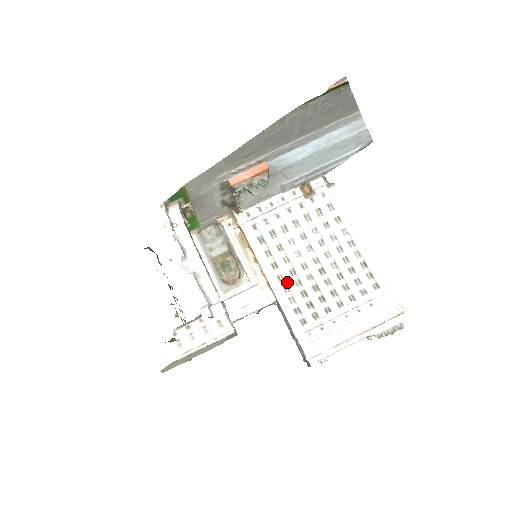
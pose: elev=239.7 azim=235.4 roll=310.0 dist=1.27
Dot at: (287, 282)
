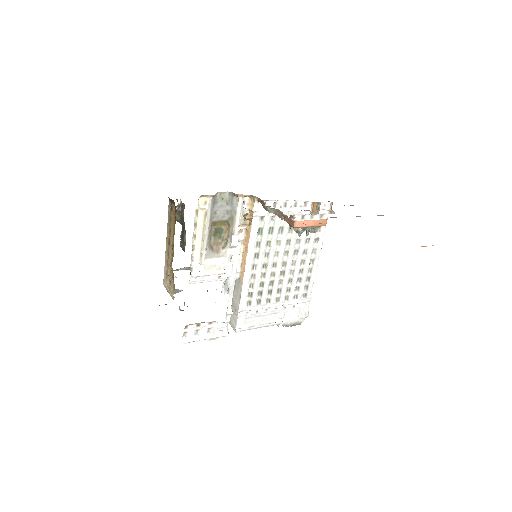
Dot at: (257, 272)
